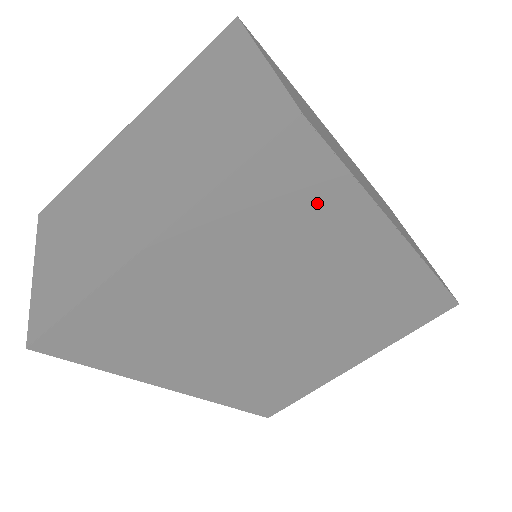
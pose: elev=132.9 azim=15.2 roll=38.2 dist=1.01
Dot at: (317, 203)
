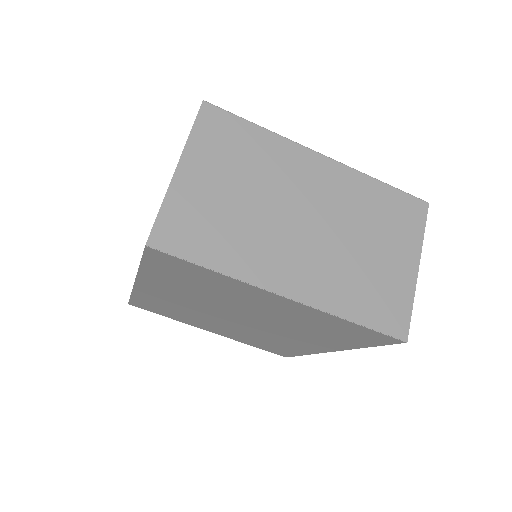
Dot at: (347, 338)
